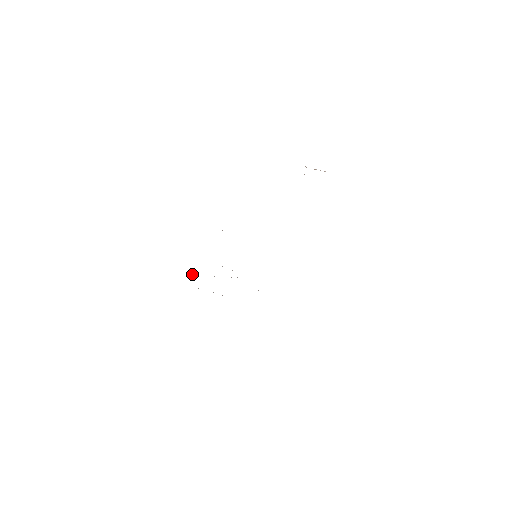
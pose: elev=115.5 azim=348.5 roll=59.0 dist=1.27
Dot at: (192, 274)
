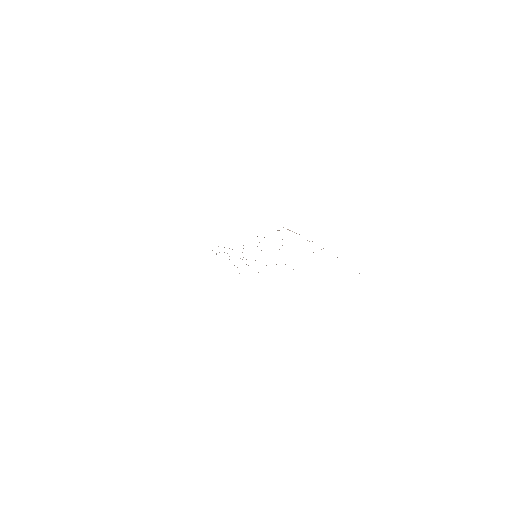
Dot at: occluded
